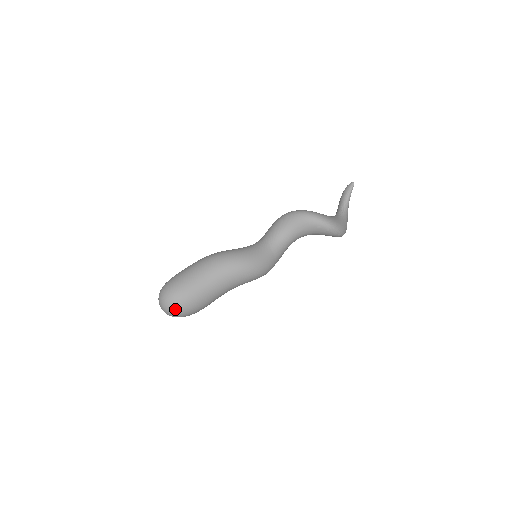
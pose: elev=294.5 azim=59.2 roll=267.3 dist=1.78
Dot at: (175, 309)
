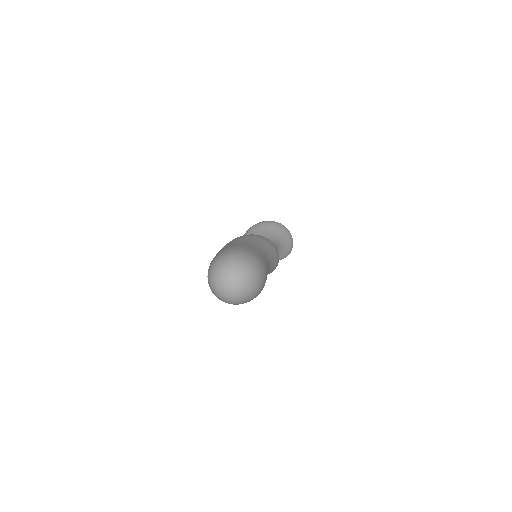
Dot at: (247, 261)
